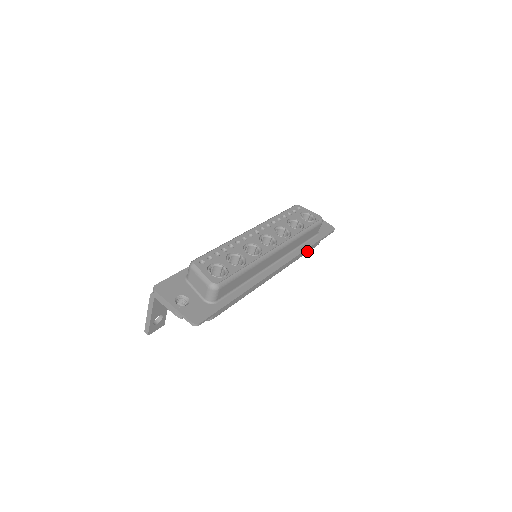
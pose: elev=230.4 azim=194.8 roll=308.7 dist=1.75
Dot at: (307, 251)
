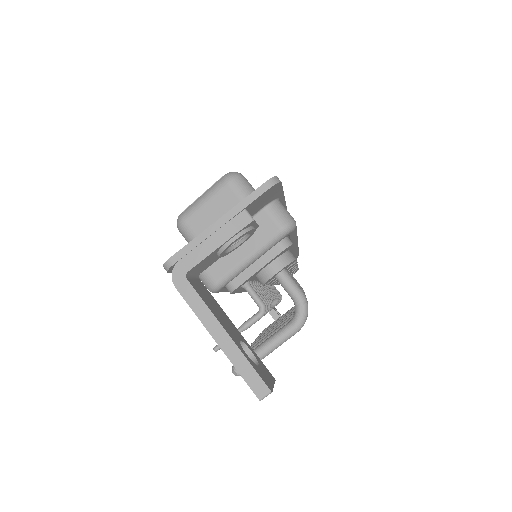
Dot at: occluded
